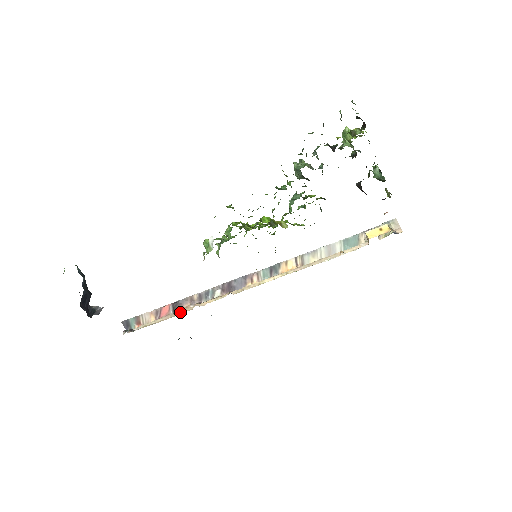
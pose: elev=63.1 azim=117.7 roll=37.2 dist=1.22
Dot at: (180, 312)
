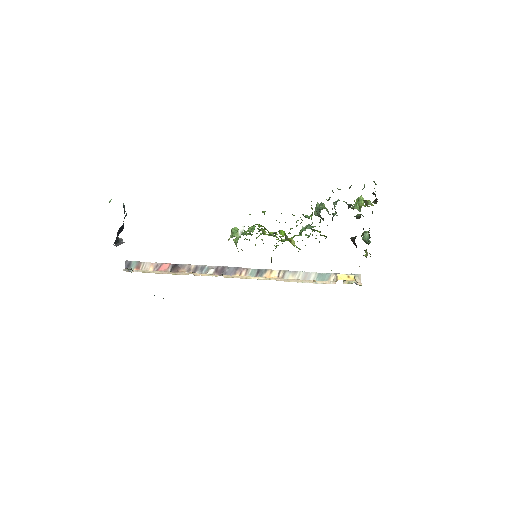
Dot at: (177, 273)
